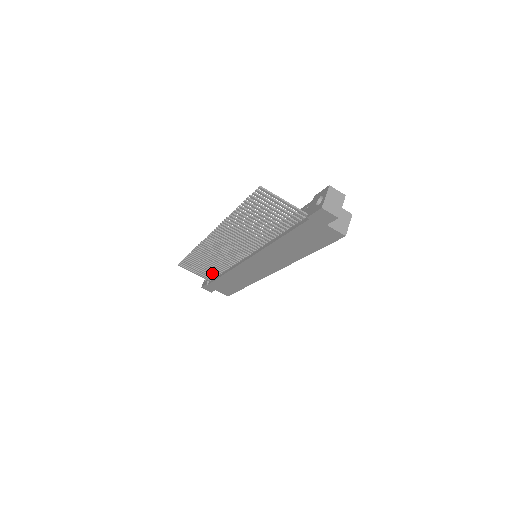
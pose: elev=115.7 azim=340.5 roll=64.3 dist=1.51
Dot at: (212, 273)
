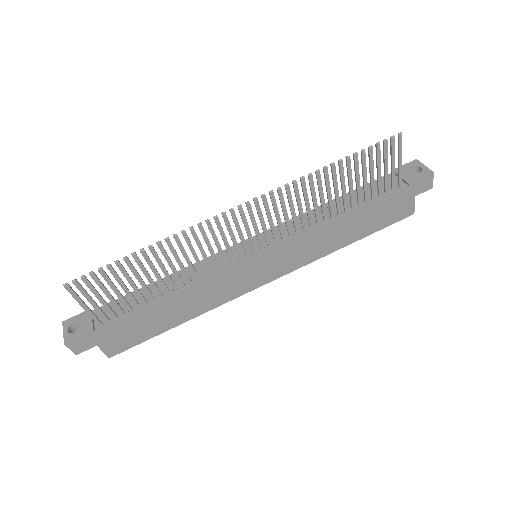
Dot at: (133, 300)
